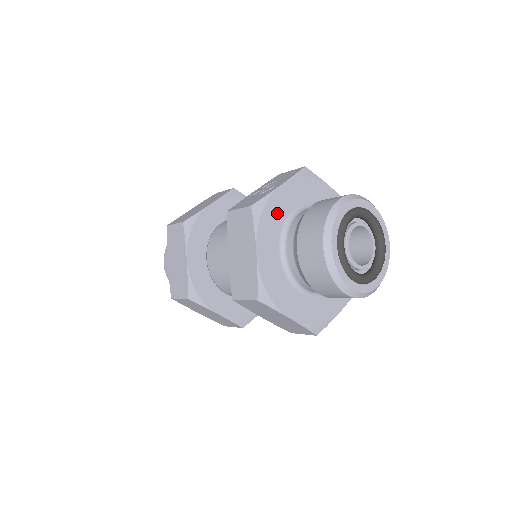
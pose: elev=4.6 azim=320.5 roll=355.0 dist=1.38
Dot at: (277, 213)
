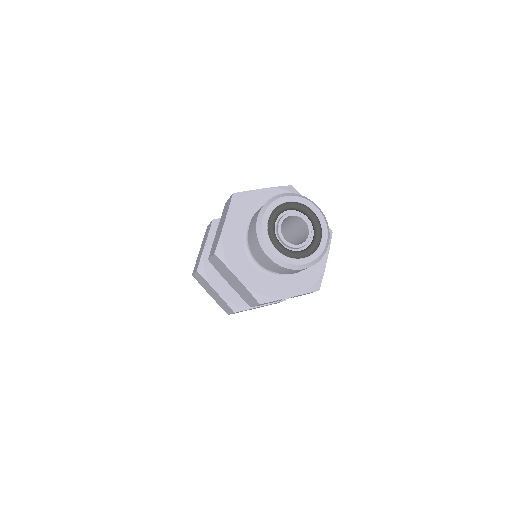
Dot at: (252, 205)
